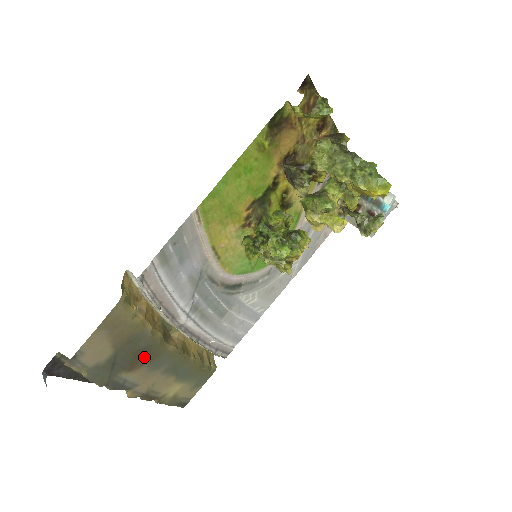
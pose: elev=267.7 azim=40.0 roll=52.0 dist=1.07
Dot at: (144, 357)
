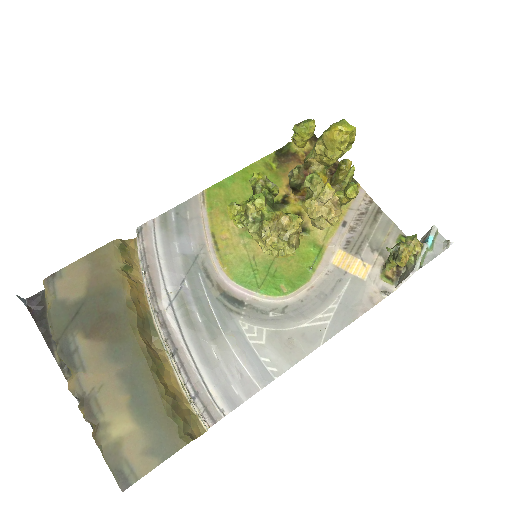
Dot at: (108, 329)
